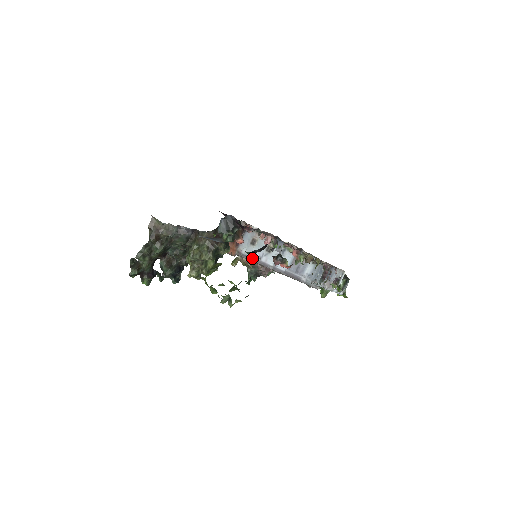
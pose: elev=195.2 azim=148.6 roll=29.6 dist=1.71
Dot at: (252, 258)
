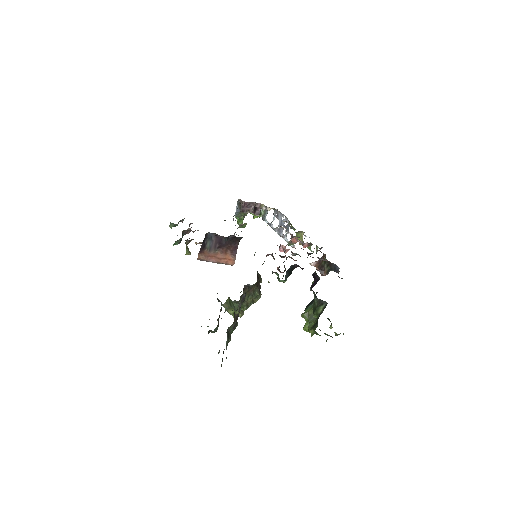
Dot at: occluded
